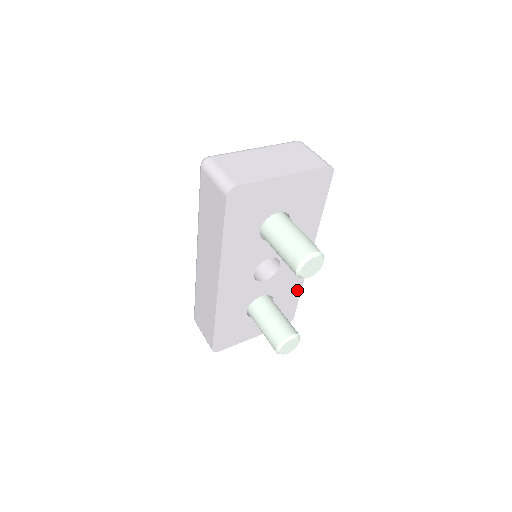
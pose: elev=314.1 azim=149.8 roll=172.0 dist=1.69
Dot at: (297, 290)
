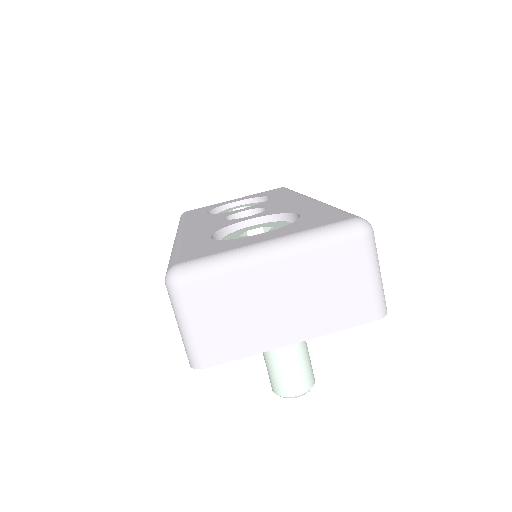
Dot at: occluded
